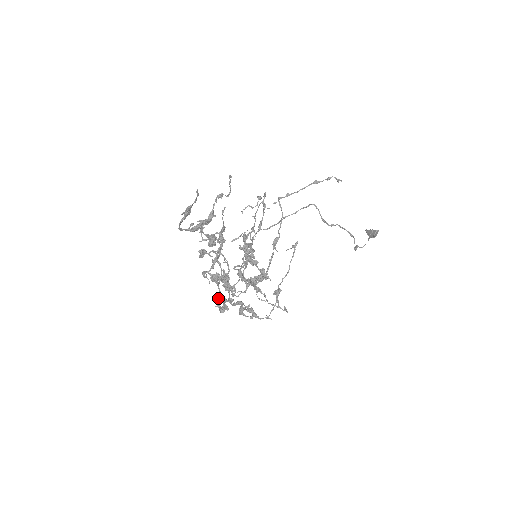
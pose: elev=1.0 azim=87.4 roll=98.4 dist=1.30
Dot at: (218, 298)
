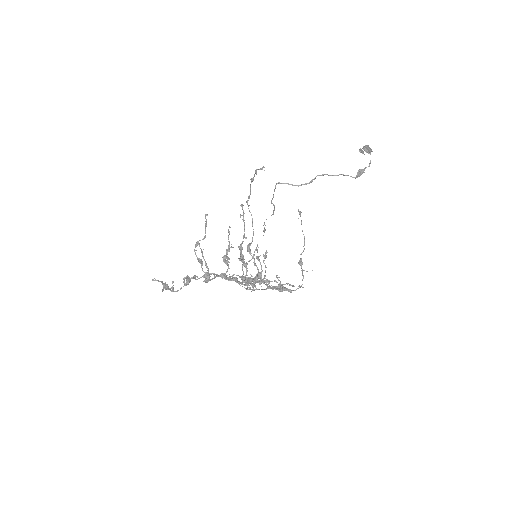
Dot at: occluded
